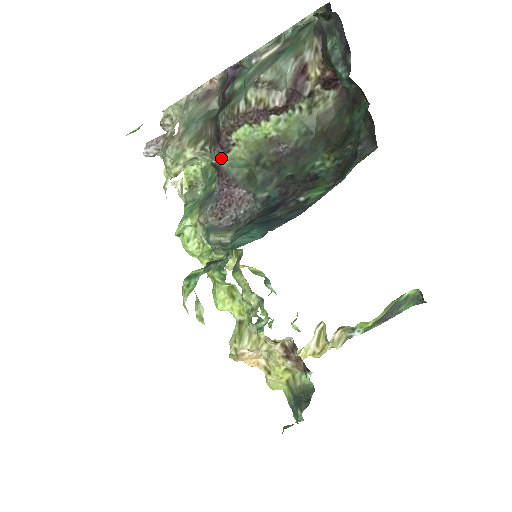
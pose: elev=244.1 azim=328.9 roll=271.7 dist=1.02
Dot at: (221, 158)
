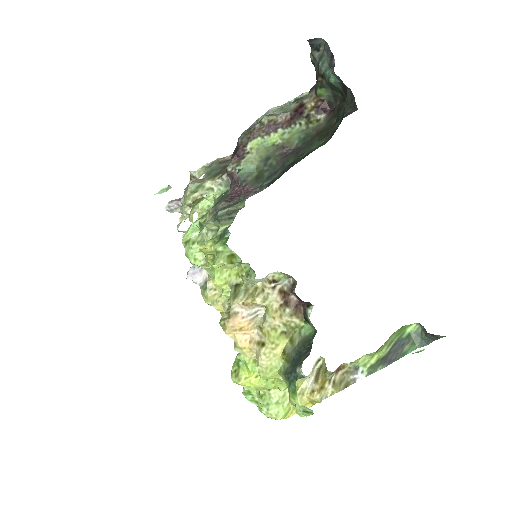
Dot at: (236, 164)
